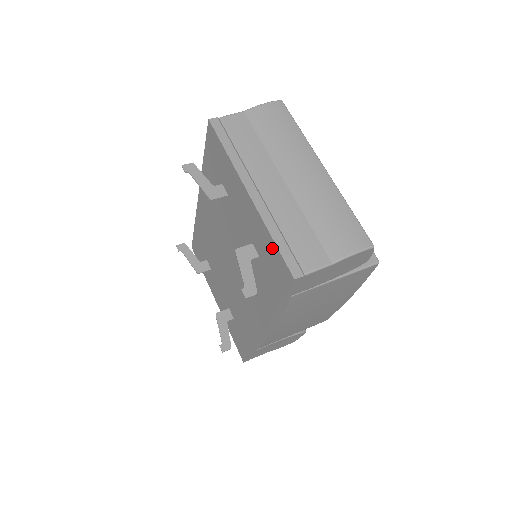
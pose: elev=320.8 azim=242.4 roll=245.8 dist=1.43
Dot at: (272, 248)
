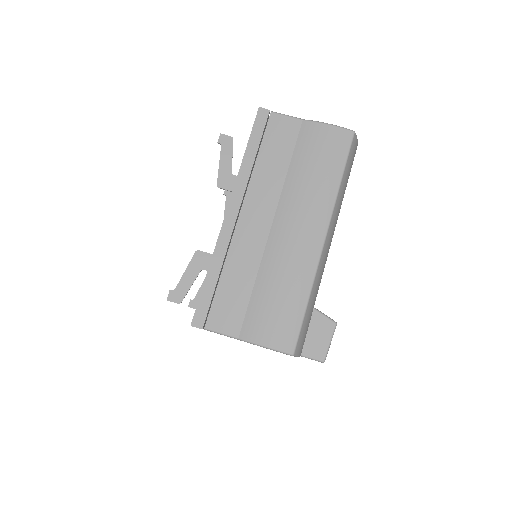
Dot at: occluded
